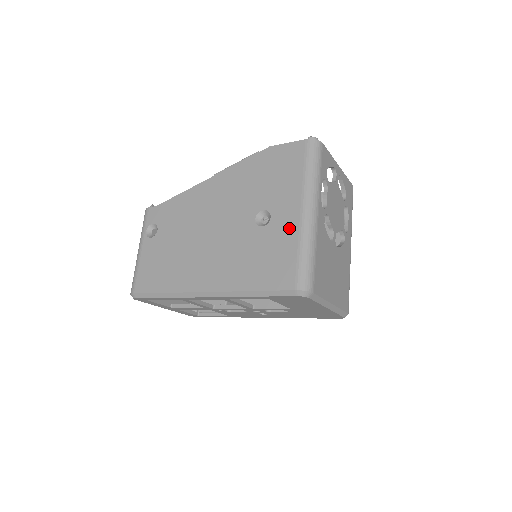
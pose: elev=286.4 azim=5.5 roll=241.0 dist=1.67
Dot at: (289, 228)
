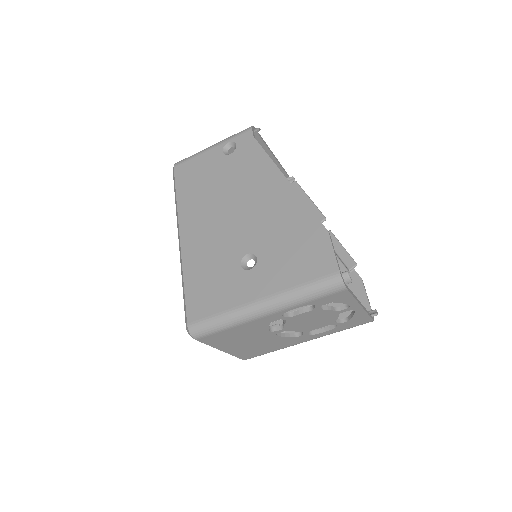
Dot at: (241, 294)
